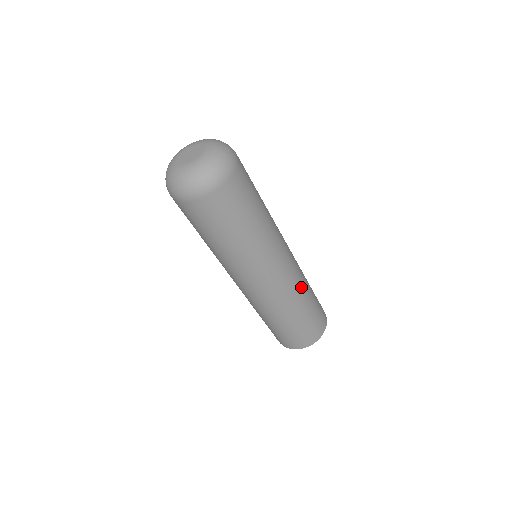
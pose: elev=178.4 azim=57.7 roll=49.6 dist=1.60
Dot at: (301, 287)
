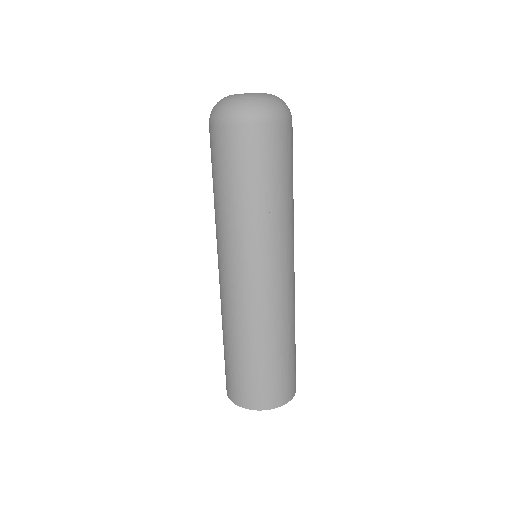
Dot at: (291, 314)
